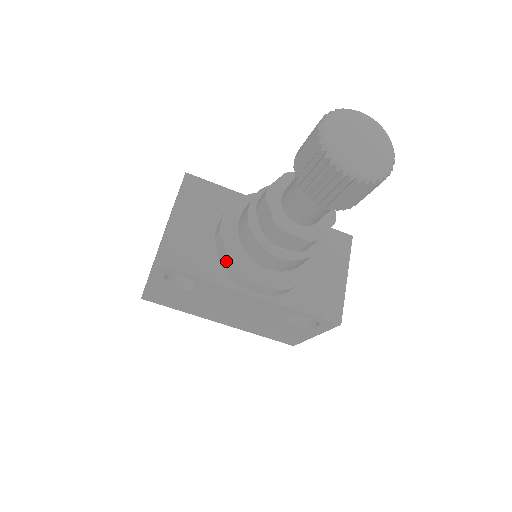
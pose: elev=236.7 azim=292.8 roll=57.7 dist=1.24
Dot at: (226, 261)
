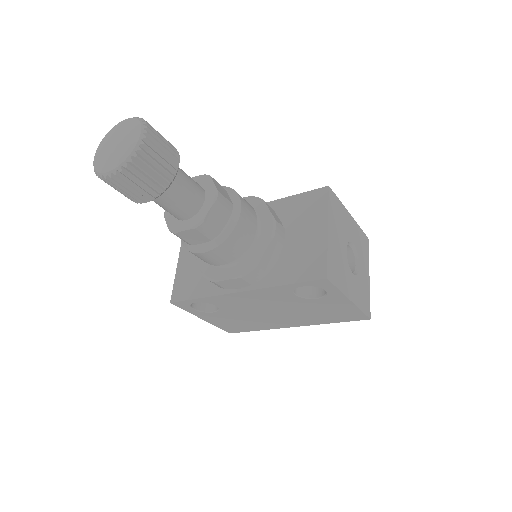
Dot at: occluded
